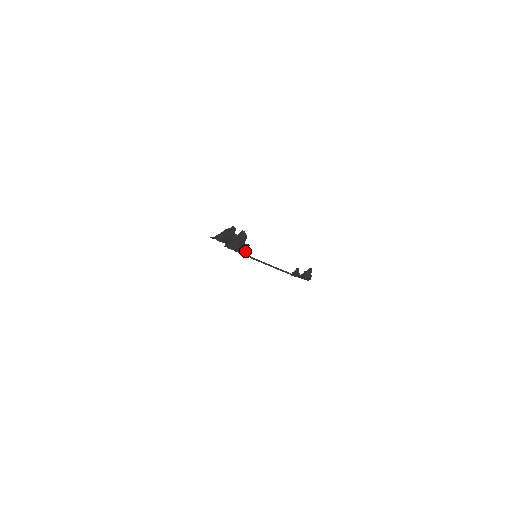
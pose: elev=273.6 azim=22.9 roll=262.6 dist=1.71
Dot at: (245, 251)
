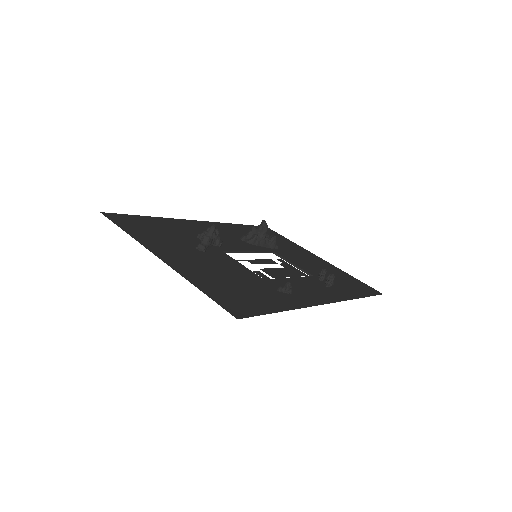
Dot at: (269, 244)
